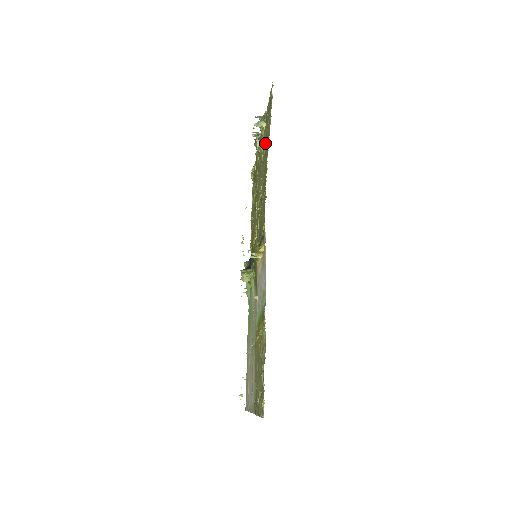
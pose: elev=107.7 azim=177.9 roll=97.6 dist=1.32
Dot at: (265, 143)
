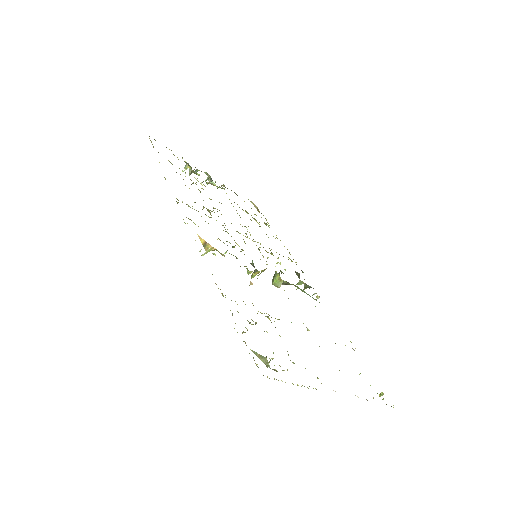
Dot at: occluded
